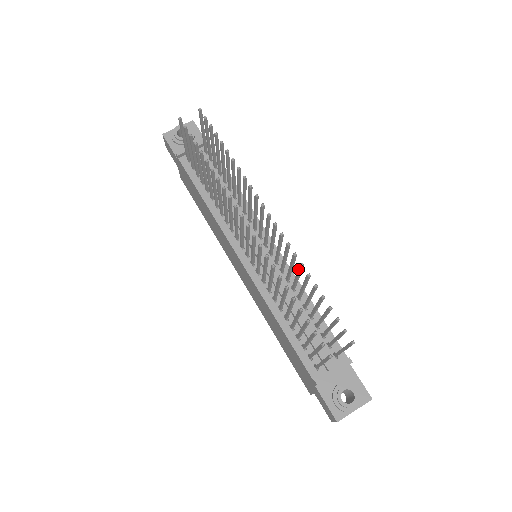
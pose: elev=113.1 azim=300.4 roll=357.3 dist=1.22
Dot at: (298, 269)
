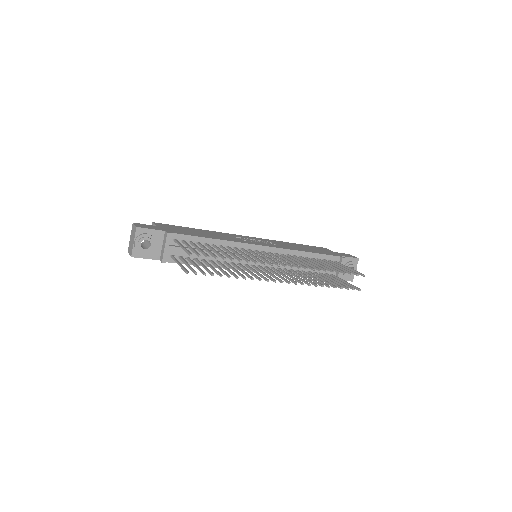
Dot at: occluded
